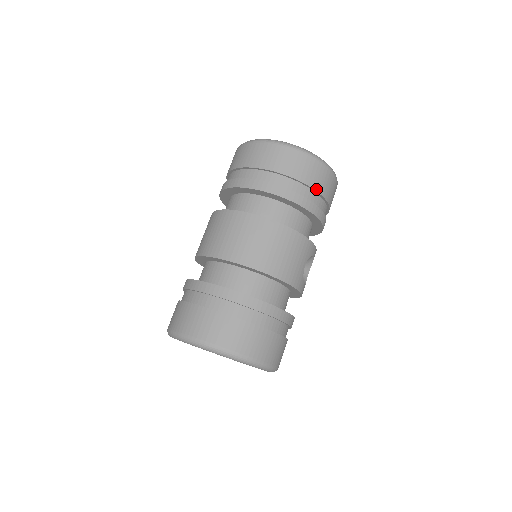
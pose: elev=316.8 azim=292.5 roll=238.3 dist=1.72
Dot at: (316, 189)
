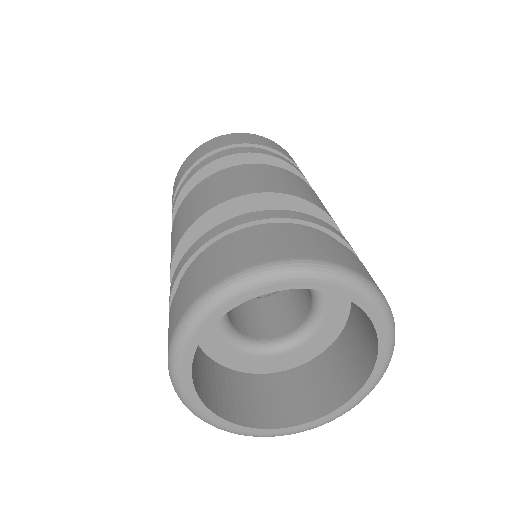
Dot at: (297, 166)
